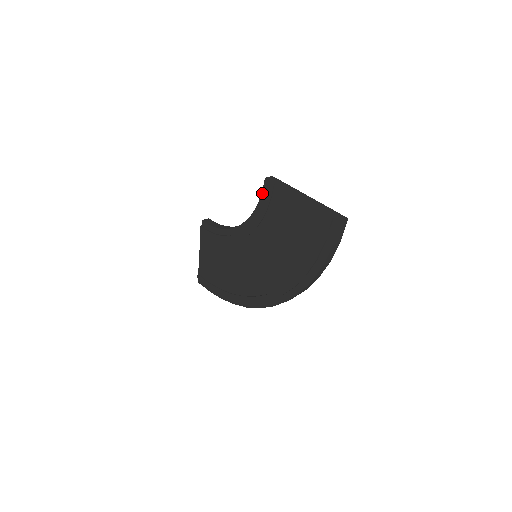
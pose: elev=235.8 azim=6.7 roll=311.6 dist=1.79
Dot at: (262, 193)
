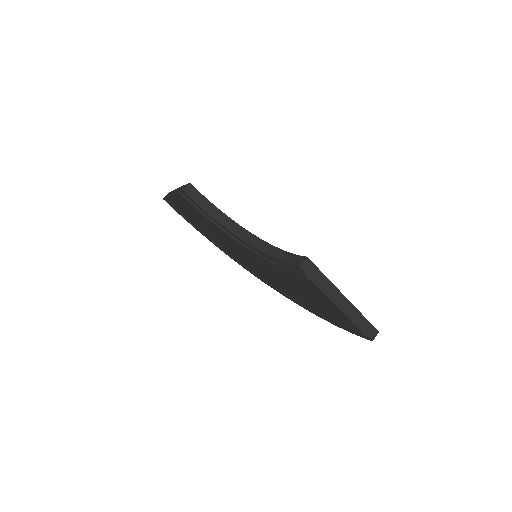
Dot at: (289, 265)
